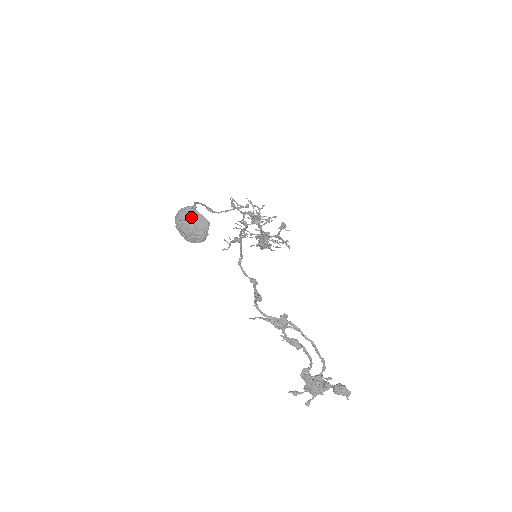
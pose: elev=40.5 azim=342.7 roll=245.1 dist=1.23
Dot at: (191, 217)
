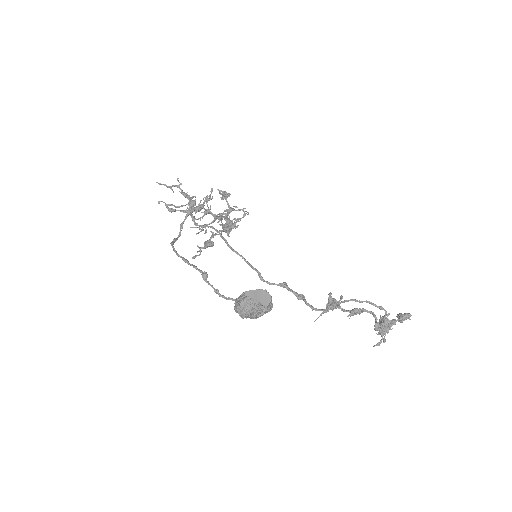
Dot at: (259, 303)
